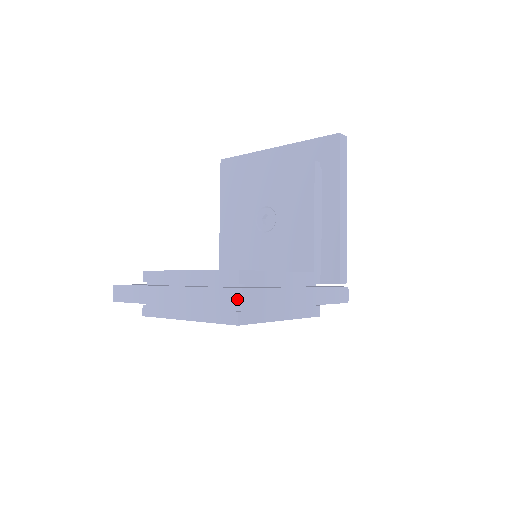
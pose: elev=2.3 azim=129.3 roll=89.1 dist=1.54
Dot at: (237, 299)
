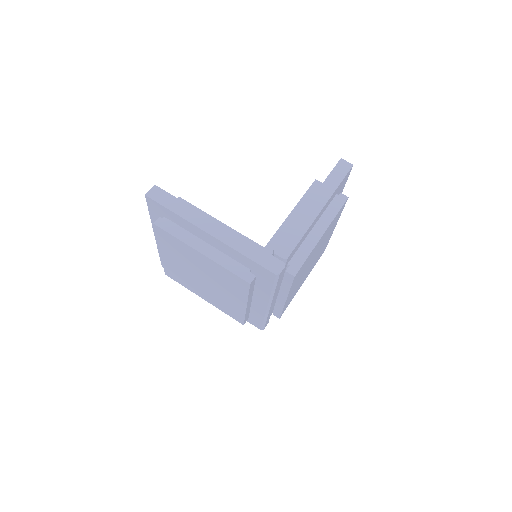
Dot at: (150, 192)
